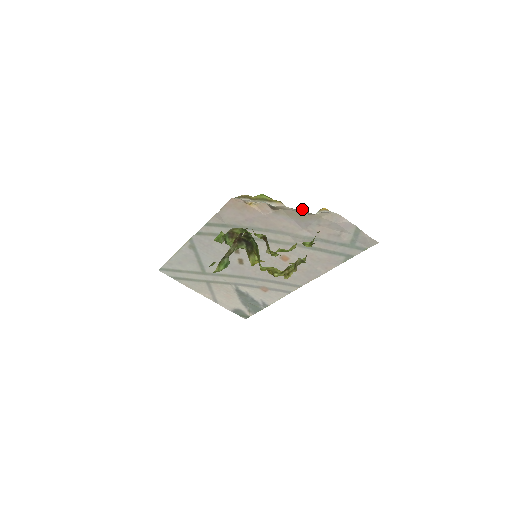
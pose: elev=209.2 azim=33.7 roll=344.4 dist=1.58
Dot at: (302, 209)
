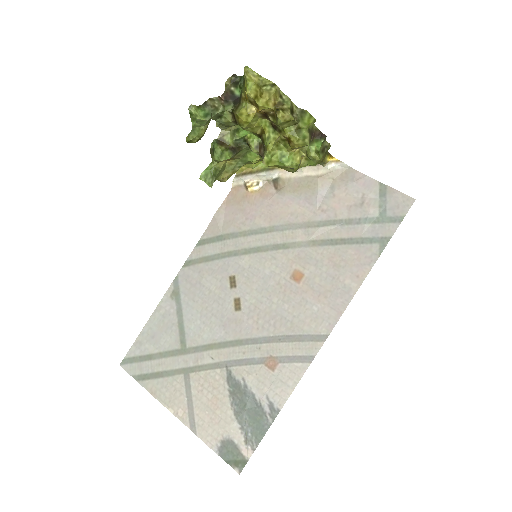
Dot at: occluded
